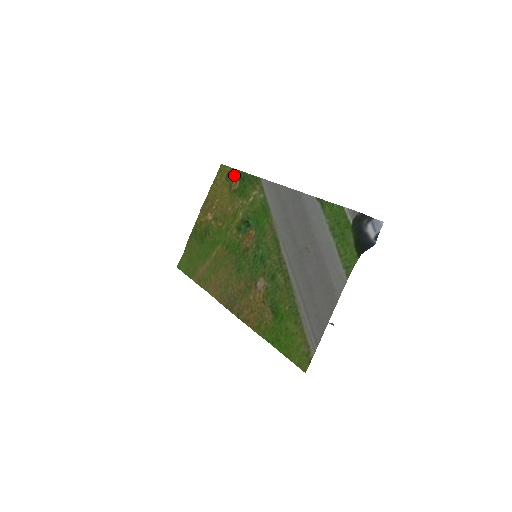
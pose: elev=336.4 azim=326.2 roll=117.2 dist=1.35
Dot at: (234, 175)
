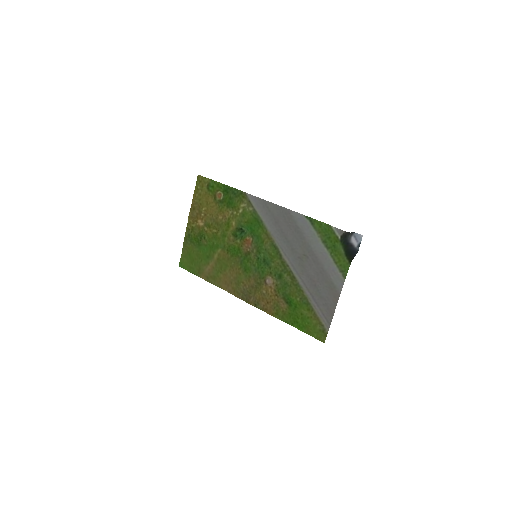
Dot at: (216, 187)
